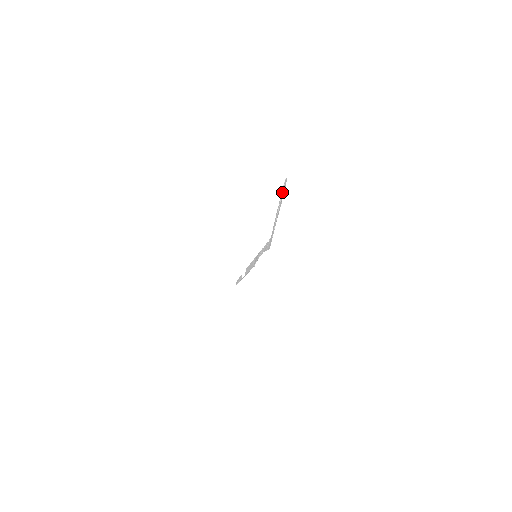
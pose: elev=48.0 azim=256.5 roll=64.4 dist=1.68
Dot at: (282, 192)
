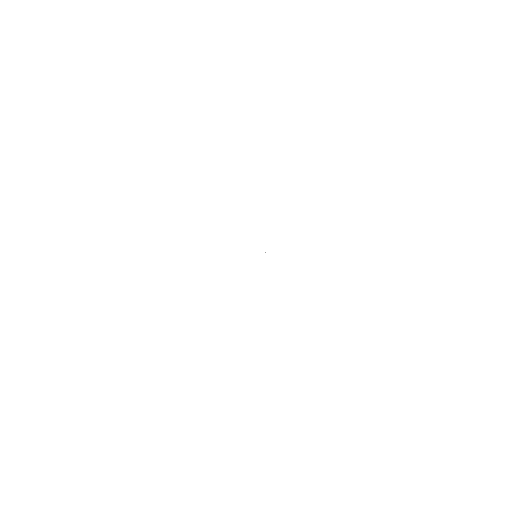
Dot at: occluded
